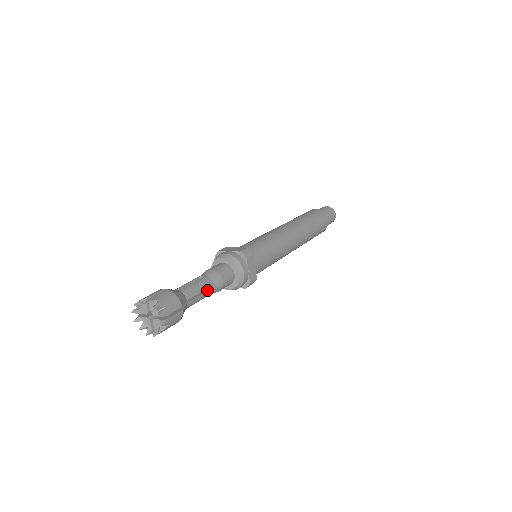
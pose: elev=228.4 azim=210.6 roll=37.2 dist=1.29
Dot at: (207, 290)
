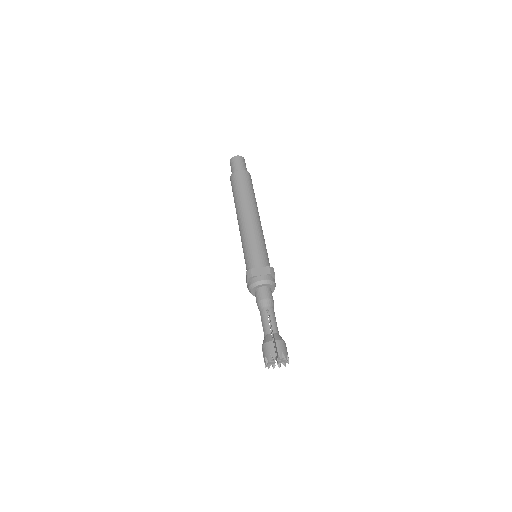
Dot at: occluded
